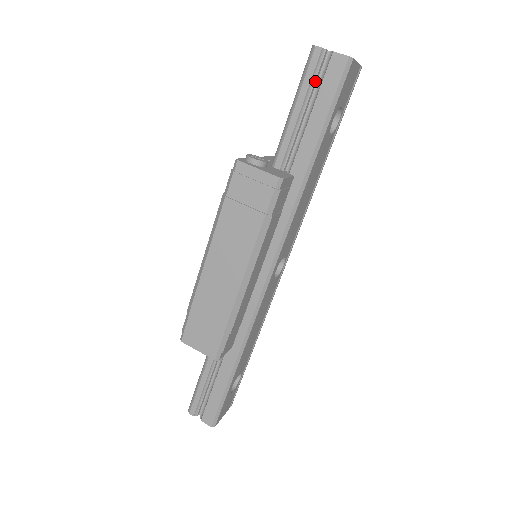
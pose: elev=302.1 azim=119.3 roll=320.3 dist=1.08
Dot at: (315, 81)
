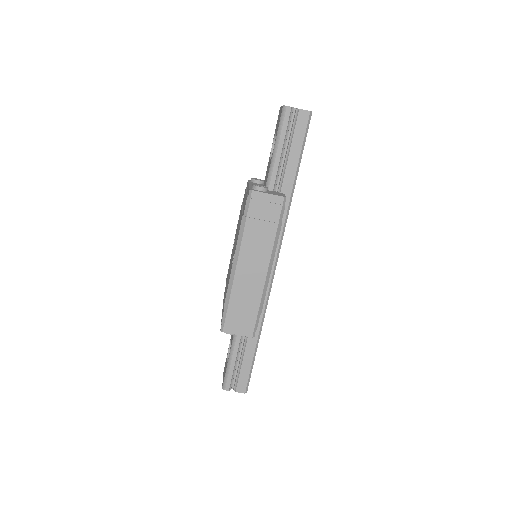
Dot at: (288, 129)
